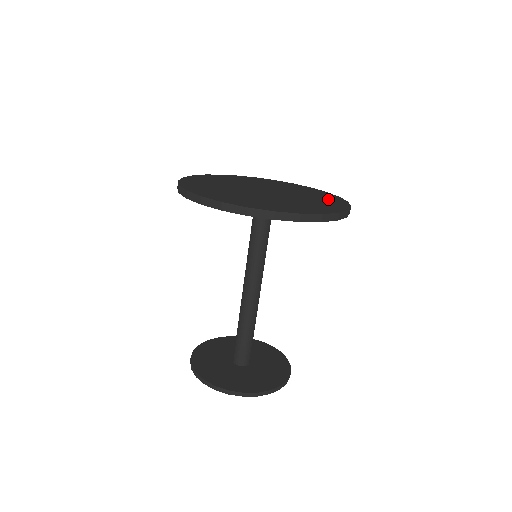
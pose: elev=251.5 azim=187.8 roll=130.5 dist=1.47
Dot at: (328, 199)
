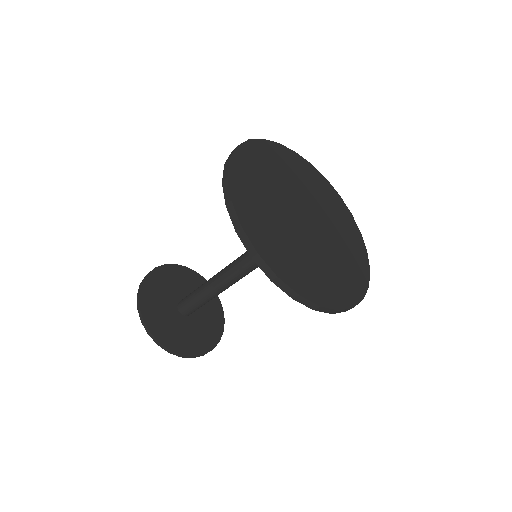
Dot at: (343, 216)
